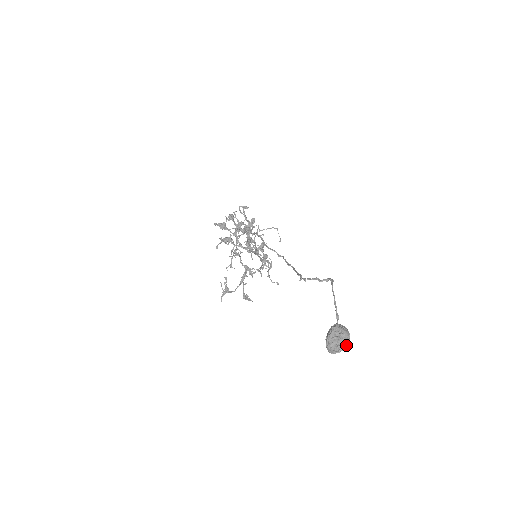
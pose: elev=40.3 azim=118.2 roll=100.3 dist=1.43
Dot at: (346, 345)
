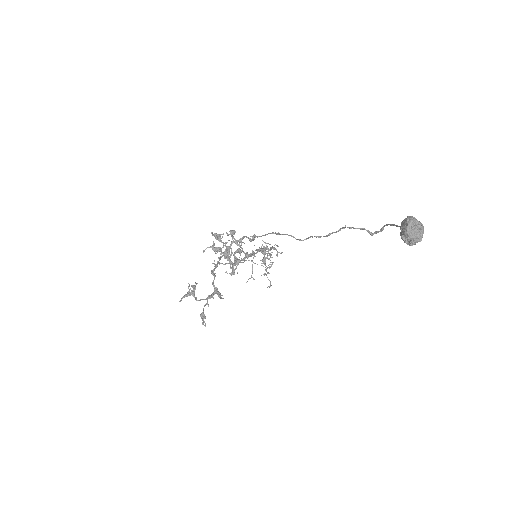
Dot at: (422, 233)
